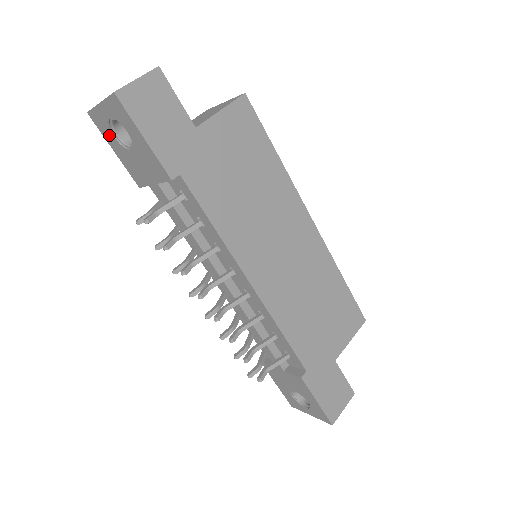
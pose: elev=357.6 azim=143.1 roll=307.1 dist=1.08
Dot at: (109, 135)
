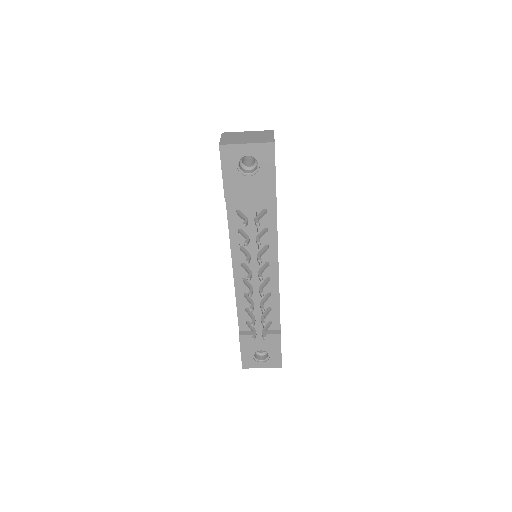
Dot at: (231, 164)
